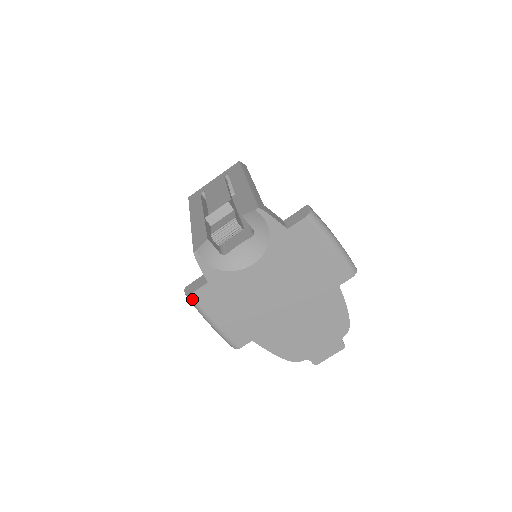
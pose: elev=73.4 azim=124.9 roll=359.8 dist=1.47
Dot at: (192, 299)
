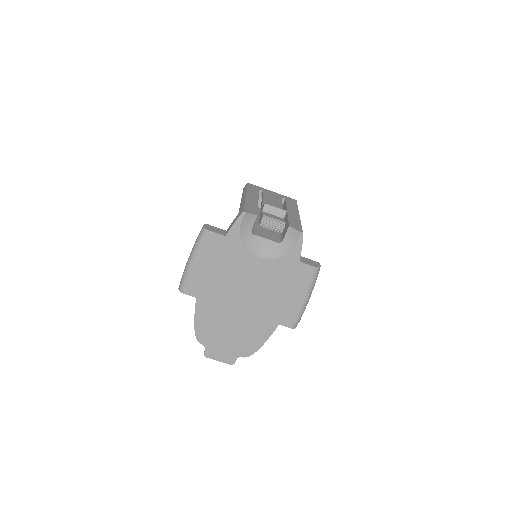
Dot at: (204, 234)
